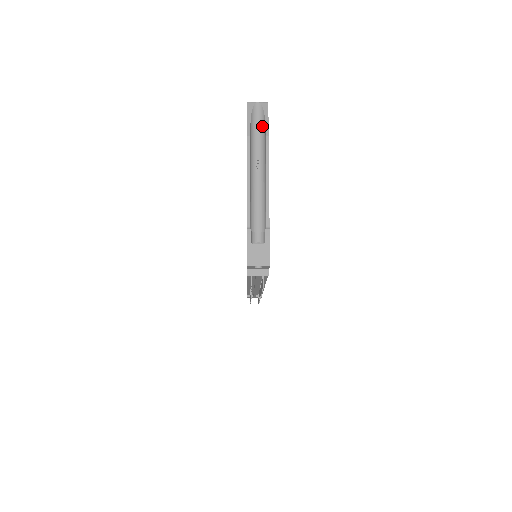
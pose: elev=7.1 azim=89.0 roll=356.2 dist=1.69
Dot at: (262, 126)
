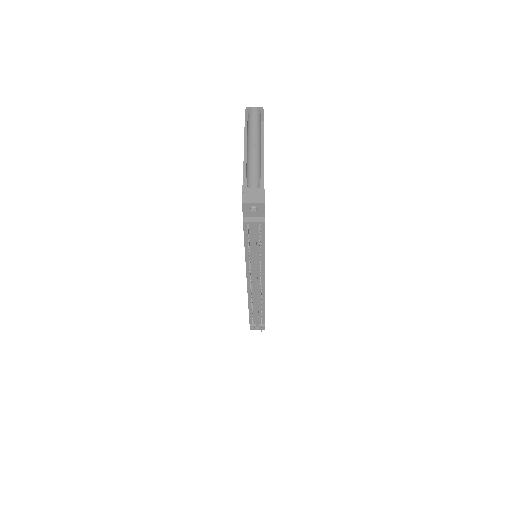
Dot at: (258, 120)
